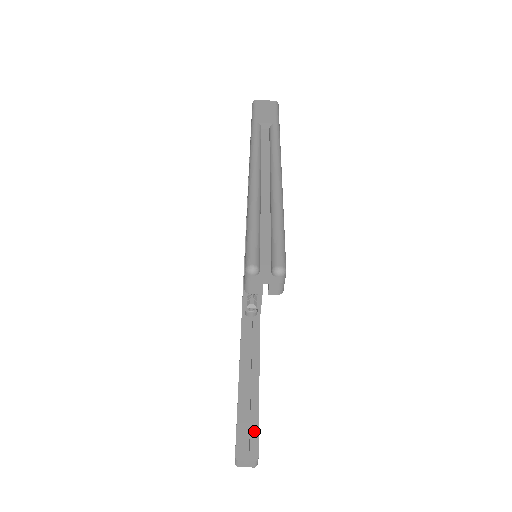
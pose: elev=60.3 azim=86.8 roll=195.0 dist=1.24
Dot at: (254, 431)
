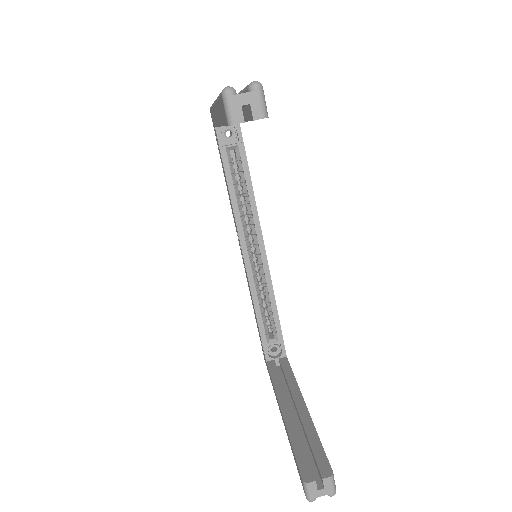
Dot at: (317, 449)
